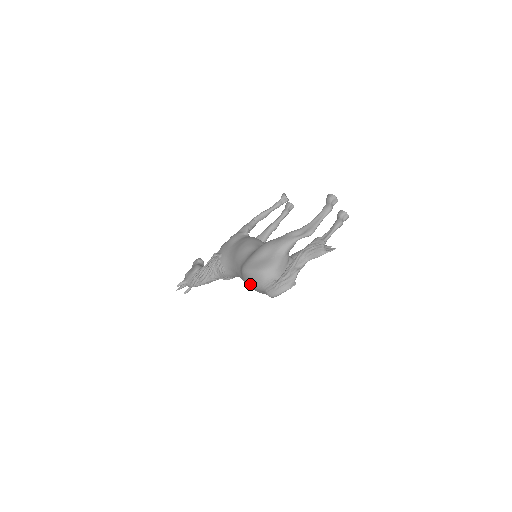
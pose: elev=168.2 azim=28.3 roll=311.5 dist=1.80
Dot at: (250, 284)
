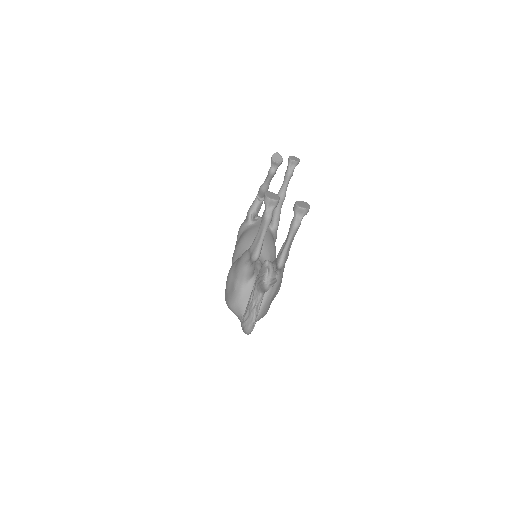
Dot at: occluded
